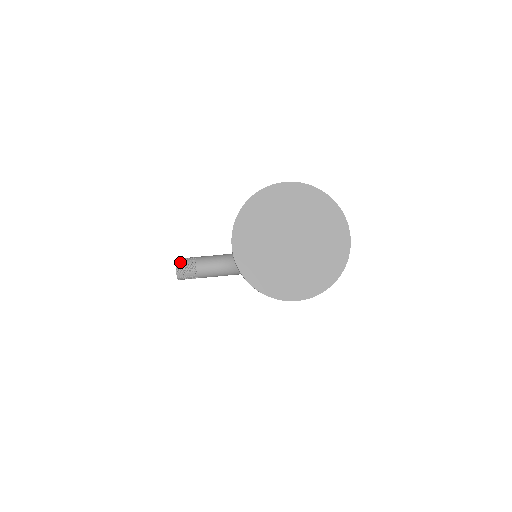
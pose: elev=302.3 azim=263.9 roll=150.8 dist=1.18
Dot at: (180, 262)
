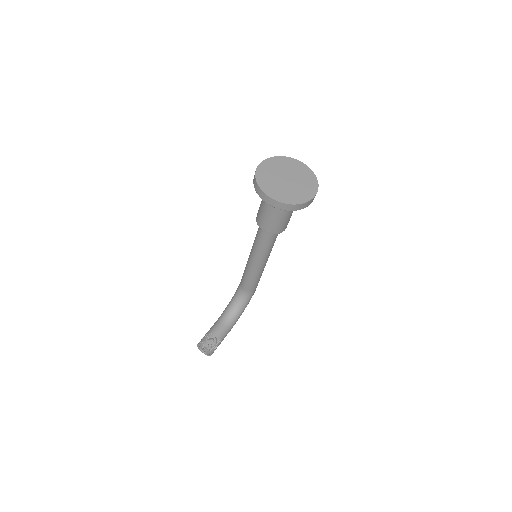
Dot at: (203, 341)
